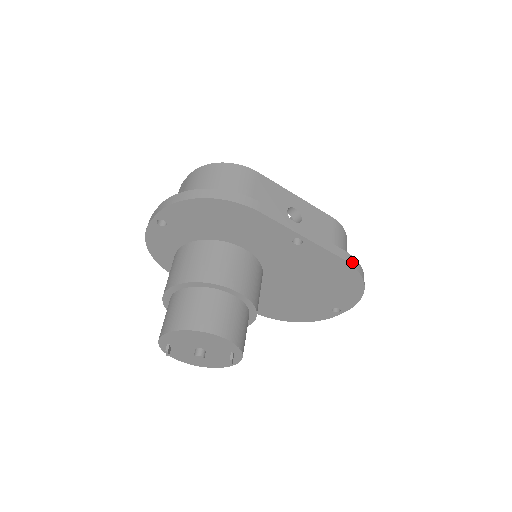
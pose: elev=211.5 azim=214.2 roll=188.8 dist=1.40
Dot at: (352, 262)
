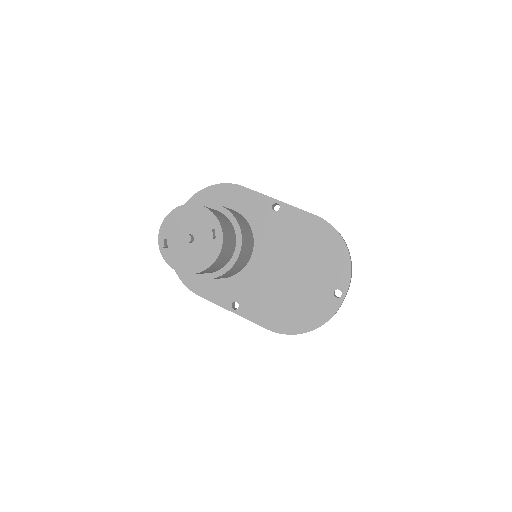
Dot at: (325, 220)
